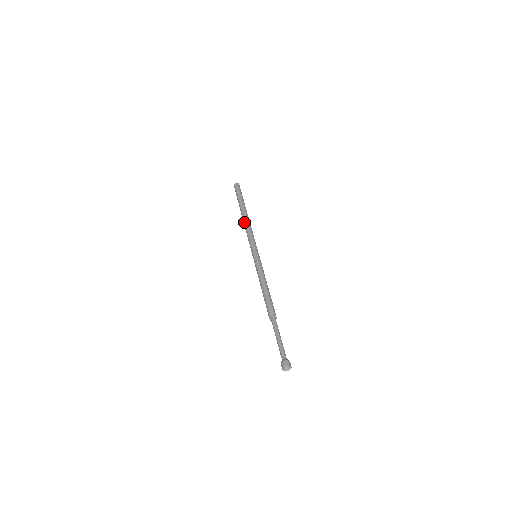
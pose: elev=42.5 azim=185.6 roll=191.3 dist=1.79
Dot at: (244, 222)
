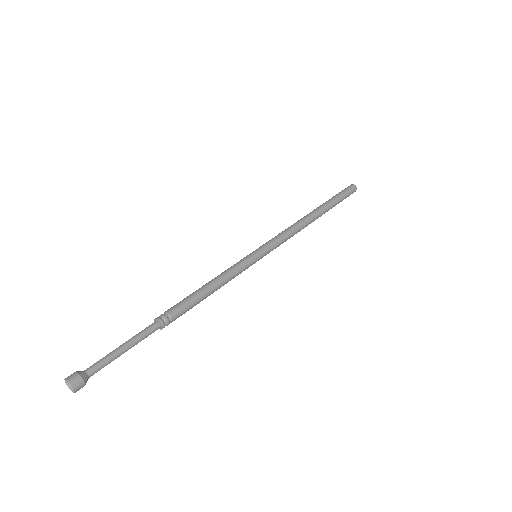
Dot at: (302, 218)
